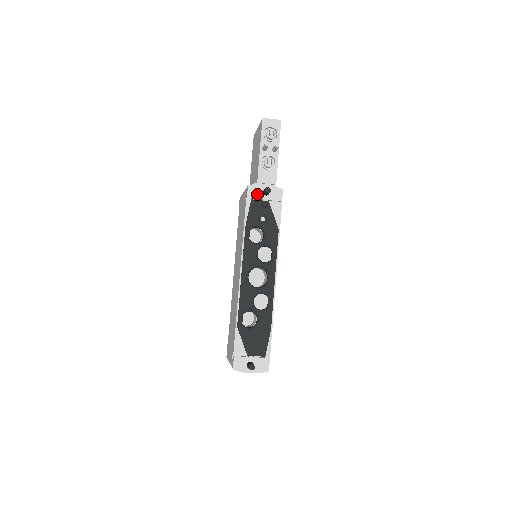
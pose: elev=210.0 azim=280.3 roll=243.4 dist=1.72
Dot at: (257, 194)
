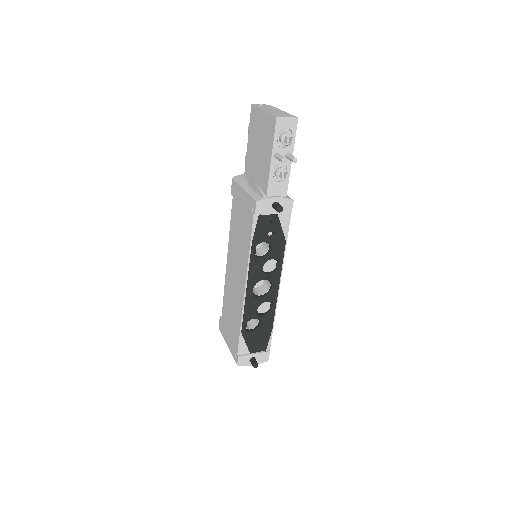
Dot at: (266, 209)
